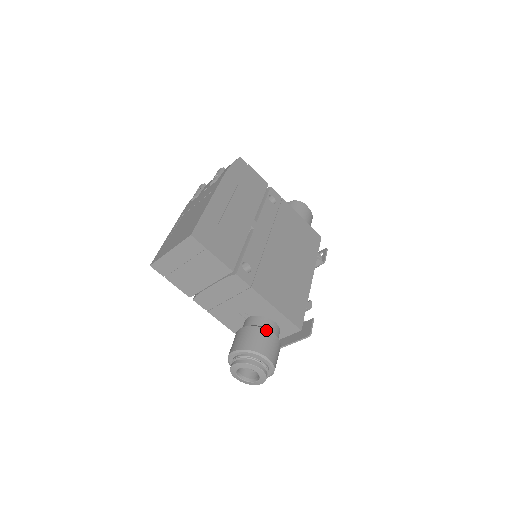
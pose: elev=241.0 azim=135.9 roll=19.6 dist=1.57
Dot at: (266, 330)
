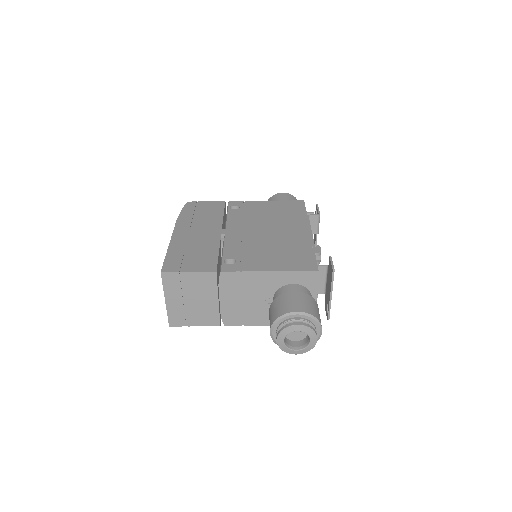
Dot at: (284, 294)
